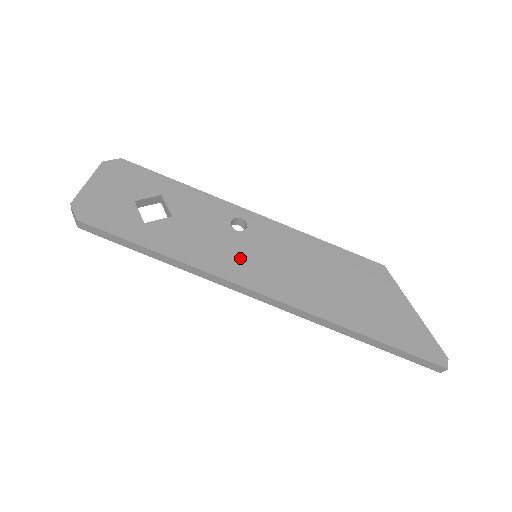
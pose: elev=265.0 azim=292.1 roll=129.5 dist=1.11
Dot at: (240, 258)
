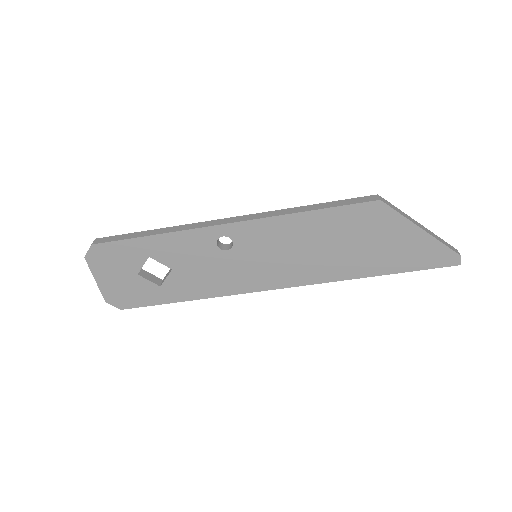
Dot at: (245, 272)
